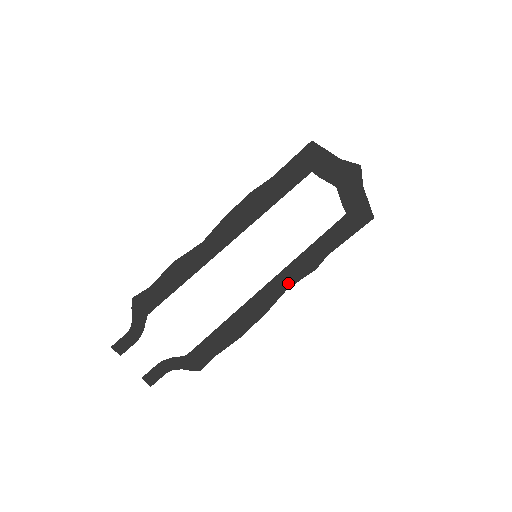
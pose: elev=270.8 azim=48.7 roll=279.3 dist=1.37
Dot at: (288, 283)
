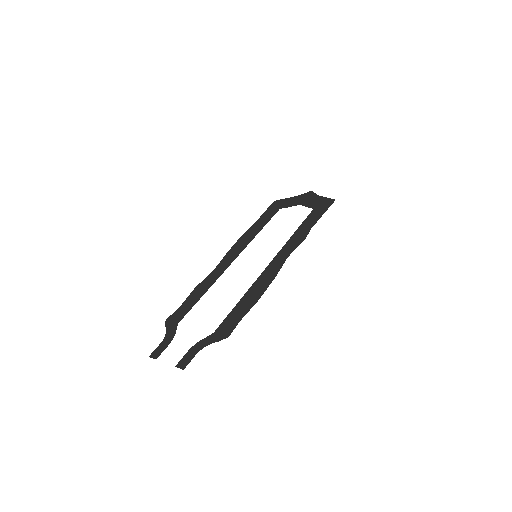
Dot at: (287, 255)
